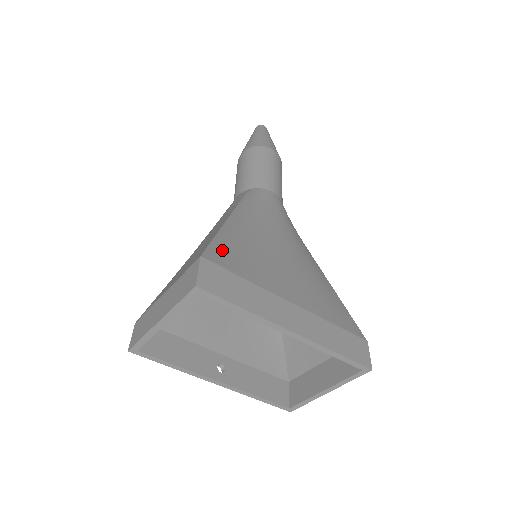
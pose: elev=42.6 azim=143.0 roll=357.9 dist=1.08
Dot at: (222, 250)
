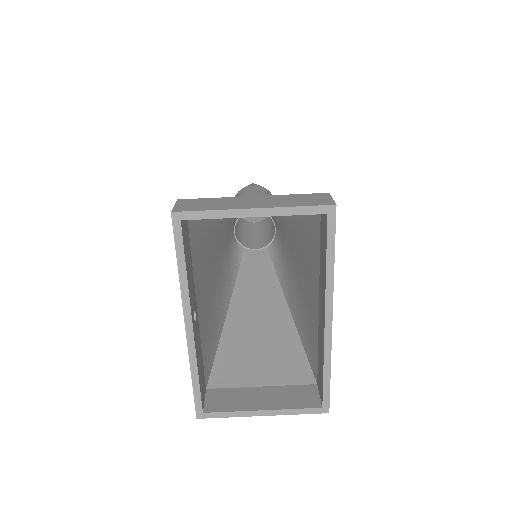
Dot at: occluded
